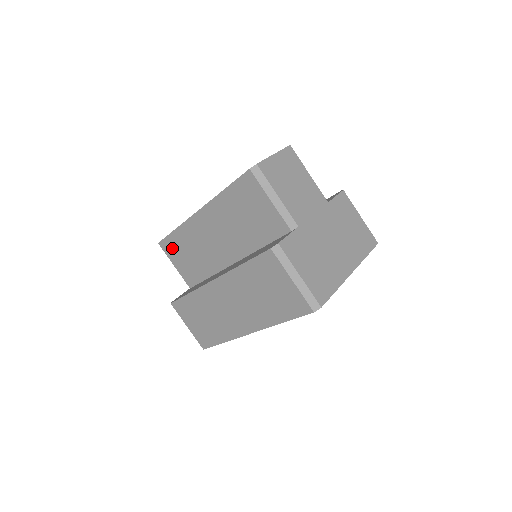
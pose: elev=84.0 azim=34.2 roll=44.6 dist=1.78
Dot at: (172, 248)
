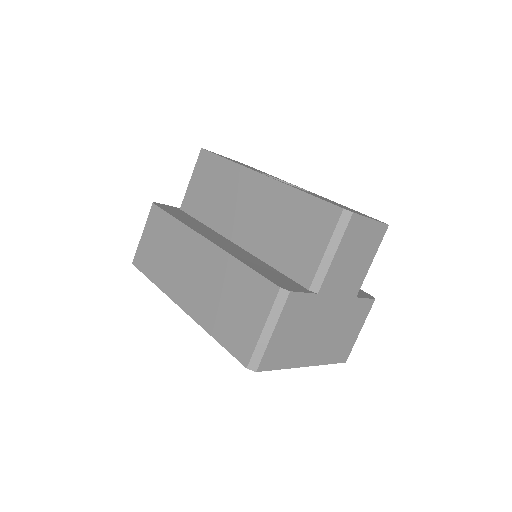
Dot at: (207, 166)
